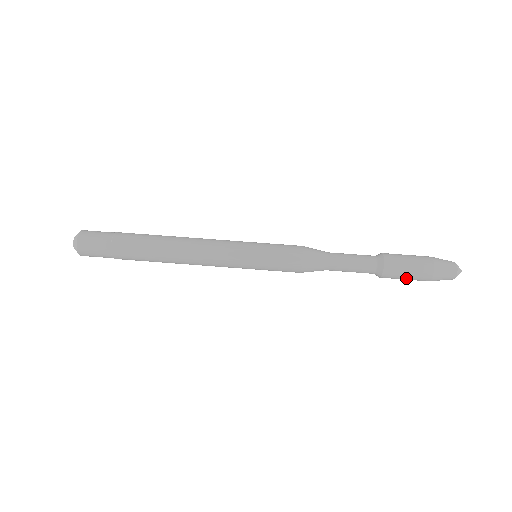
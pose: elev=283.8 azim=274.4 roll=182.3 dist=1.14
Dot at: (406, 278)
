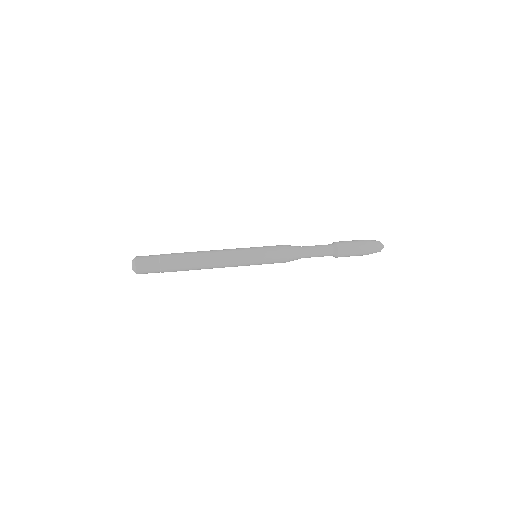
Dot at: (353, 246)
